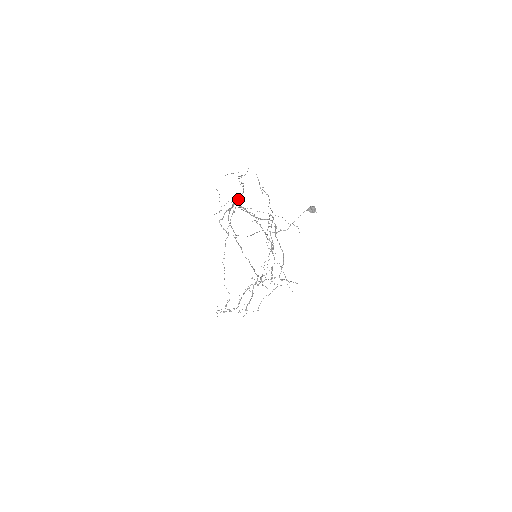
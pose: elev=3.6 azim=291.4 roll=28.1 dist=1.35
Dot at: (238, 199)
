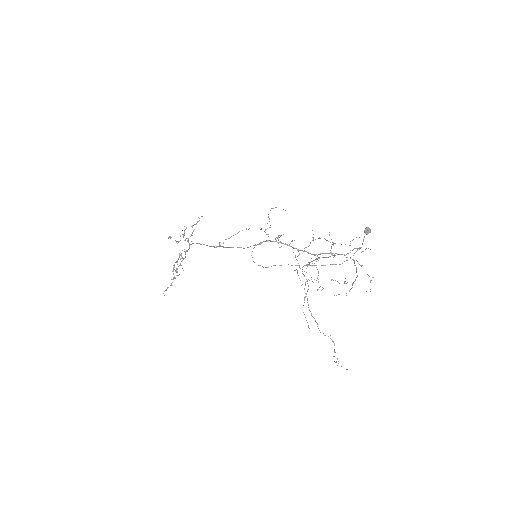
Dot at: occluded
